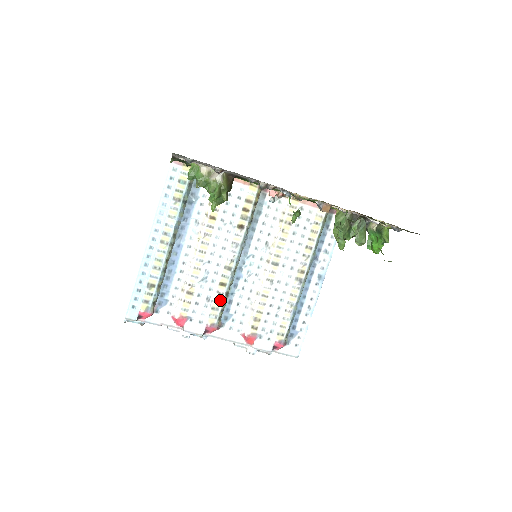
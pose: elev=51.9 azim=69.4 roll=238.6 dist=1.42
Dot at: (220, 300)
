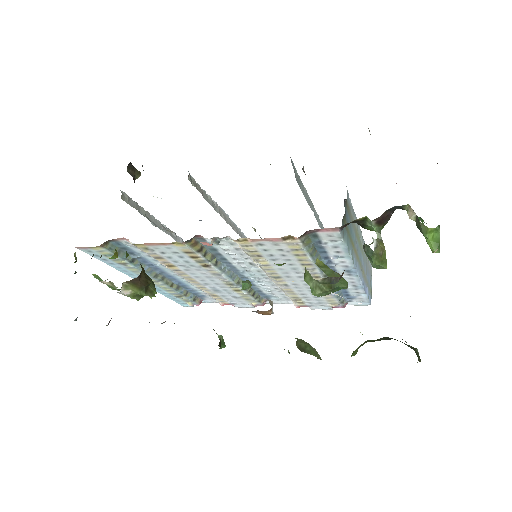
Dot at: (247, 296)
